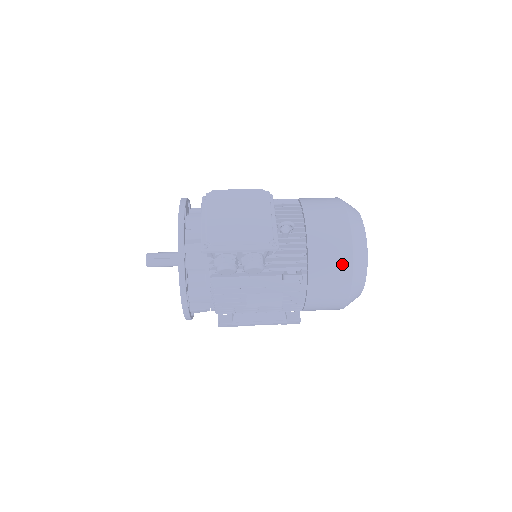
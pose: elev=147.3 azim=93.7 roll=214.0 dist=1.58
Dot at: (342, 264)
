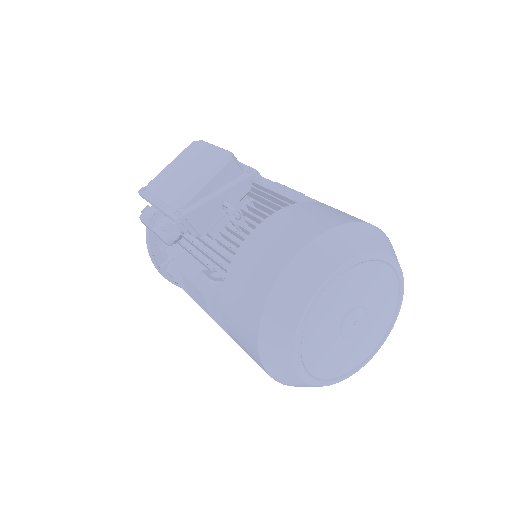
Dot at: (255, 296)
